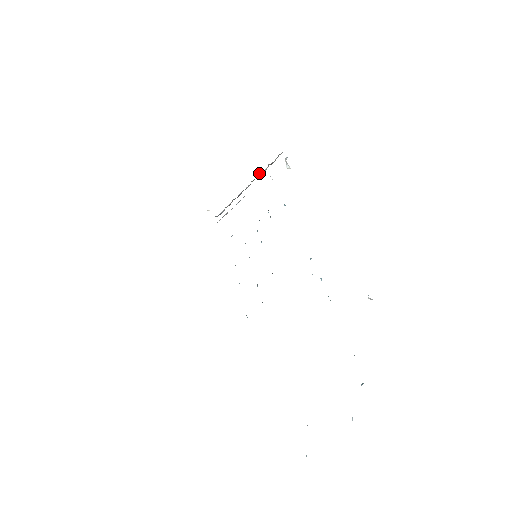
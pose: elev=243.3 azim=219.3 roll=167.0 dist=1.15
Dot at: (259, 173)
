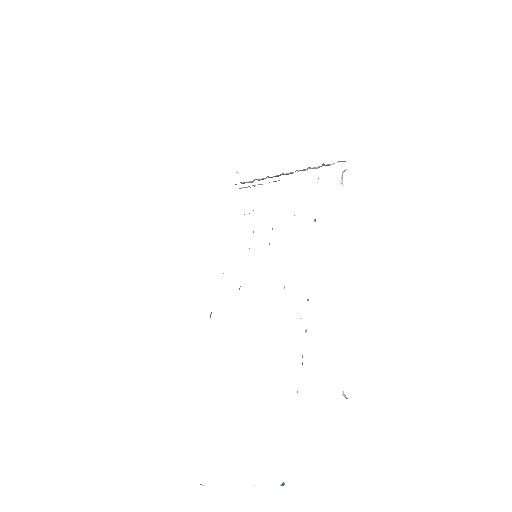
Dot at: (309, 167)
